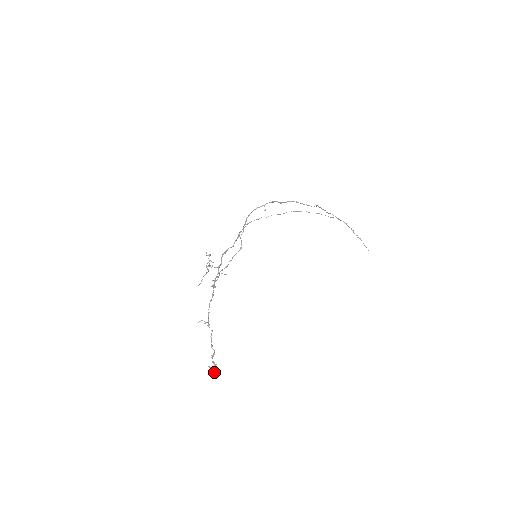
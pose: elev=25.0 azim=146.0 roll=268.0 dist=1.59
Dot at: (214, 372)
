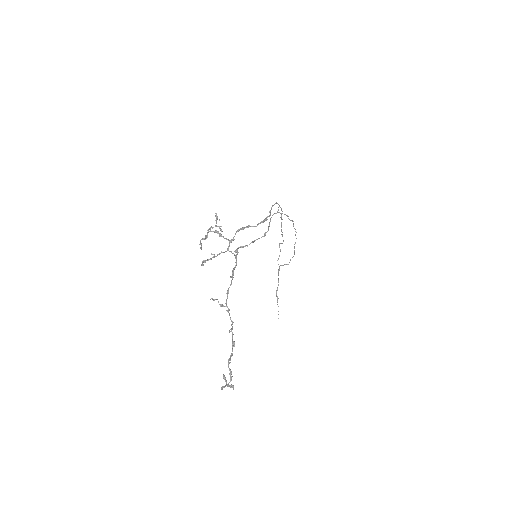
Dot at: occluded
